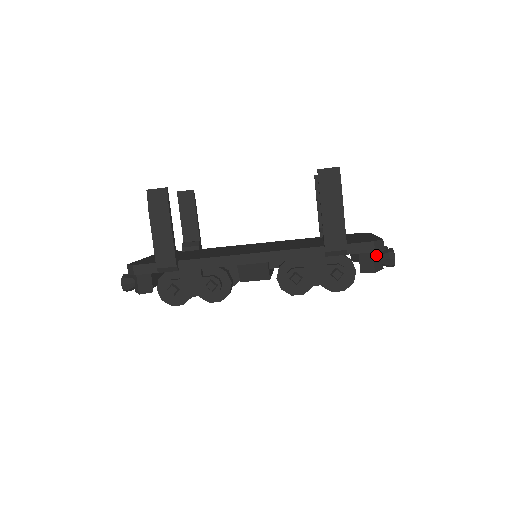
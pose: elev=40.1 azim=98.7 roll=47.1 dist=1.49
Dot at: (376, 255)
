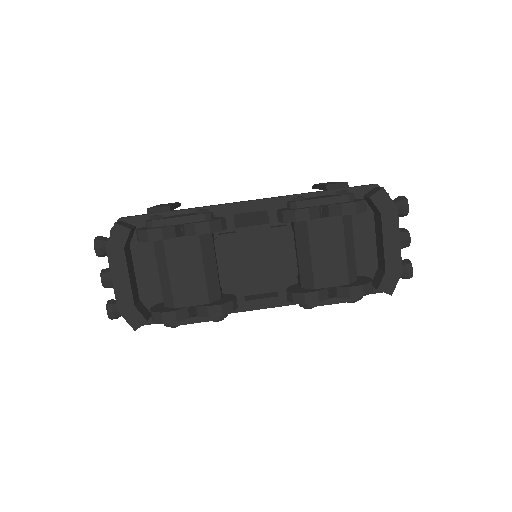
Dot at: occluded
